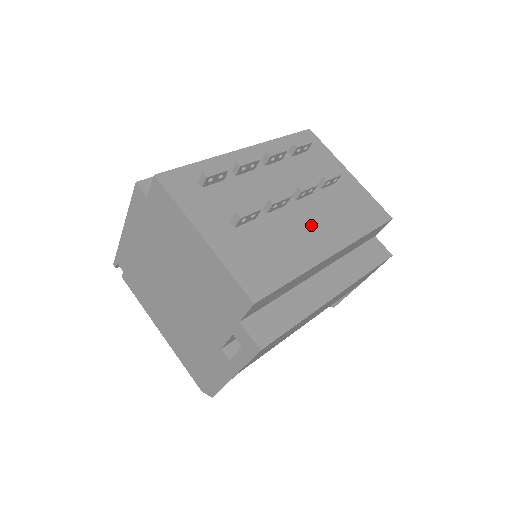
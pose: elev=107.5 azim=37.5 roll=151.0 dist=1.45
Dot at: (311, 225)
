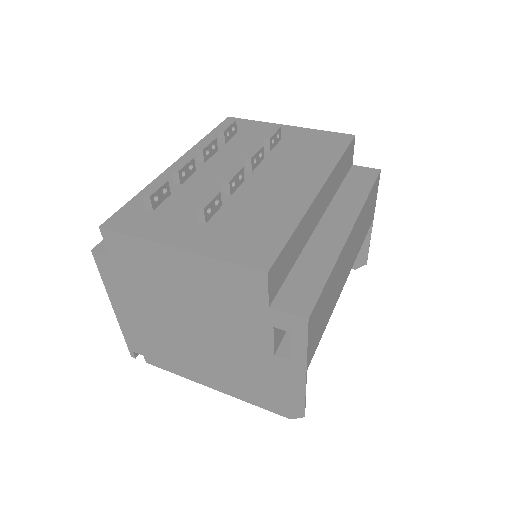
Dot at: (280, 181)
